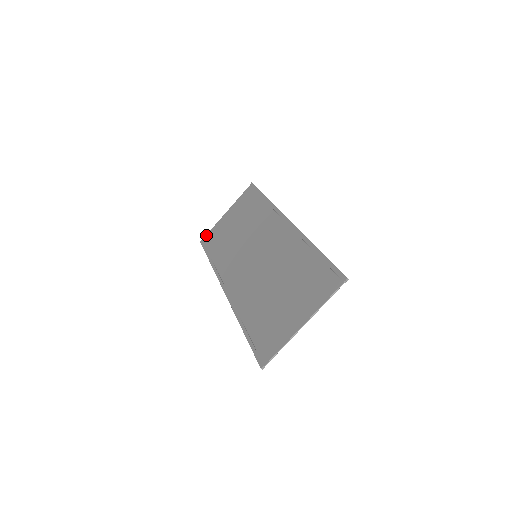
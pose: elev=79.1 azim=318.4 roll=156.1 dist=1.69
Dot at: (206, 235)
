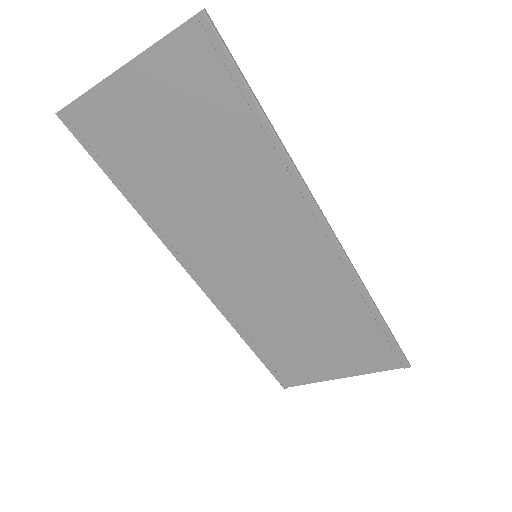
Dot at: (71, 106)
